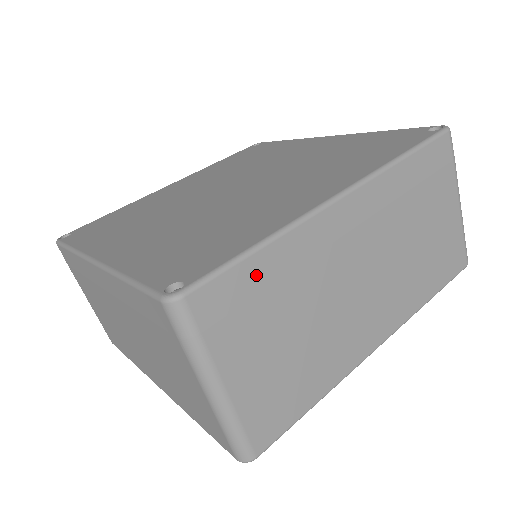
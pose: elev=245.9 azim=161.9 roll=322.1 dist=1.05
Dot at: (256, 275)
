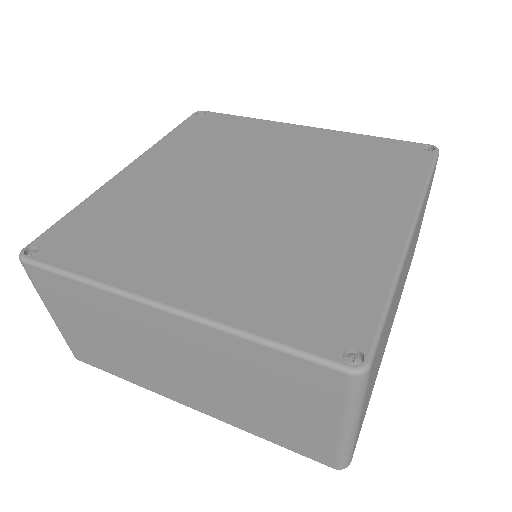
Dot at: occluded
